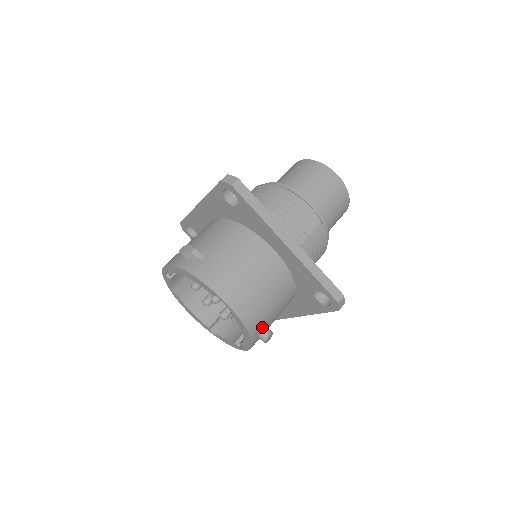
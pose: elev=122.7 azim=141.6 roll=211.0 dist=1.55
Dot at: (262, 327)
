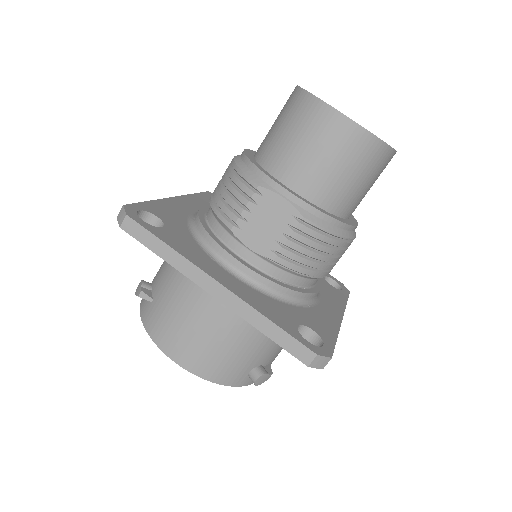
Dot at: (245, 370)
